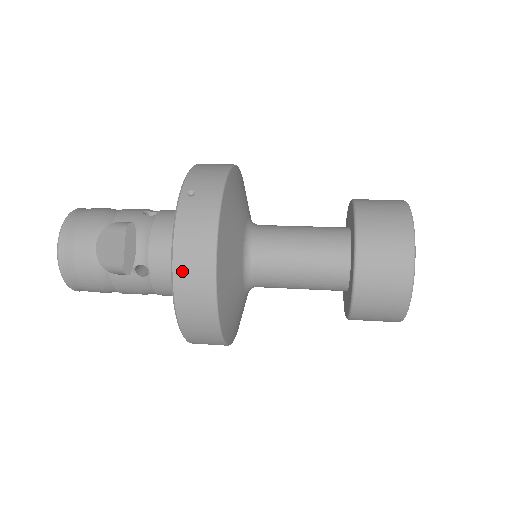
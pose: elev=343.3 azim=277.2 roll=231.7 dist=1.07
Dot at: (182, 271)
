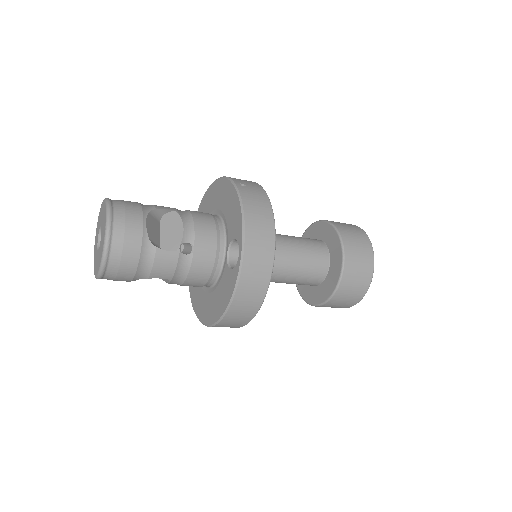
Dot at: (252, 233)
